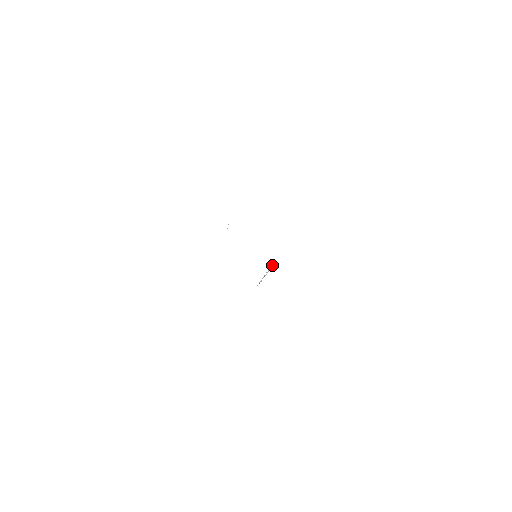
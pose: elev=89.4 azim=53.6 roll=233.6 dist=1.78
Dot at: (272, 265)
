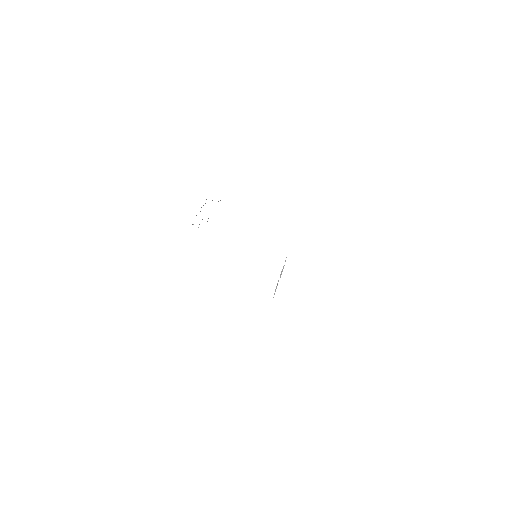
Dot at: occluded
